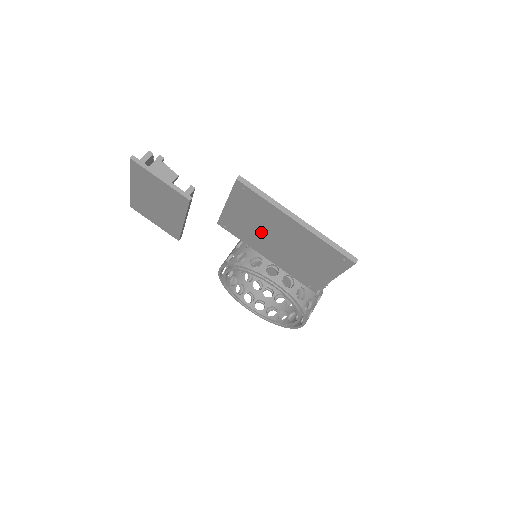
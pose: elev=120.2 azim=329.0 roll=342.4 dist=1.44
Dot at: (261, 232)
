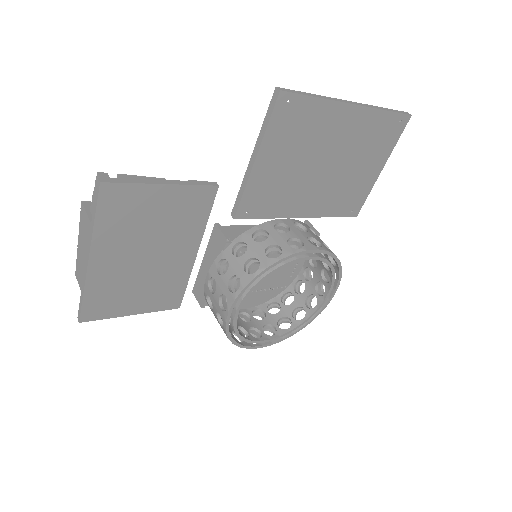
Dot at: (302, 171)
